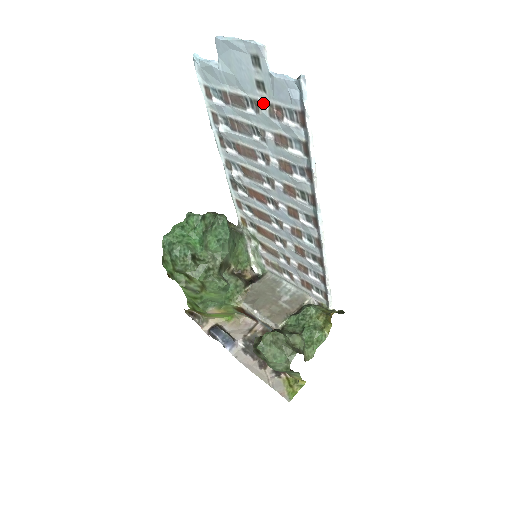
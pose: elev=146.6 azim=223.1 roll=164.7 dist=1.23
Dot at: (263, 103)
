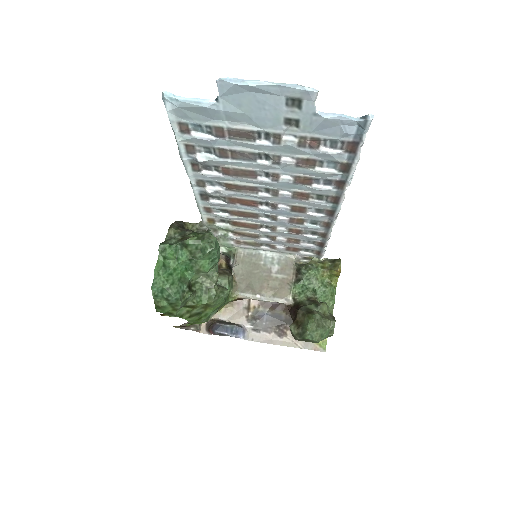
Dot at: (289, 136)
